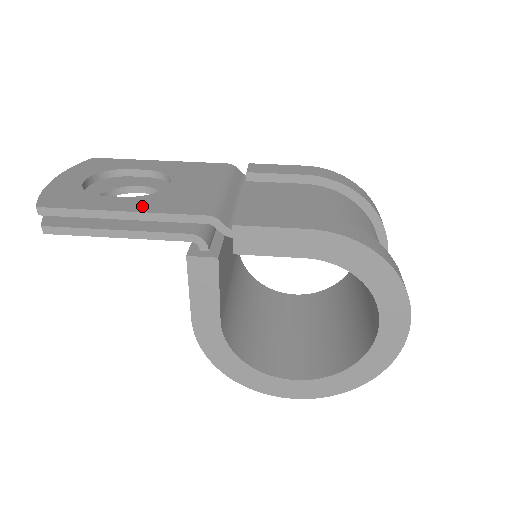
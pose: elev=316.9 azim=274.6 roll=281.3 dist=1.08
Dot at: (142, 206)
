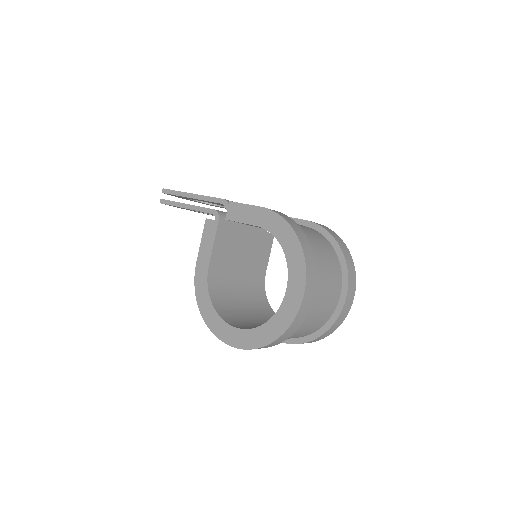
Dot at: occluded
